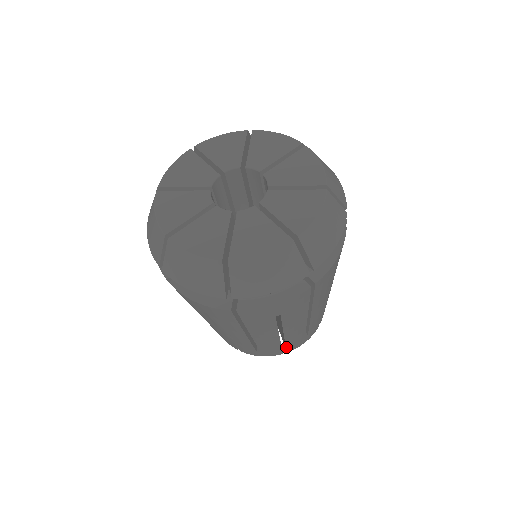
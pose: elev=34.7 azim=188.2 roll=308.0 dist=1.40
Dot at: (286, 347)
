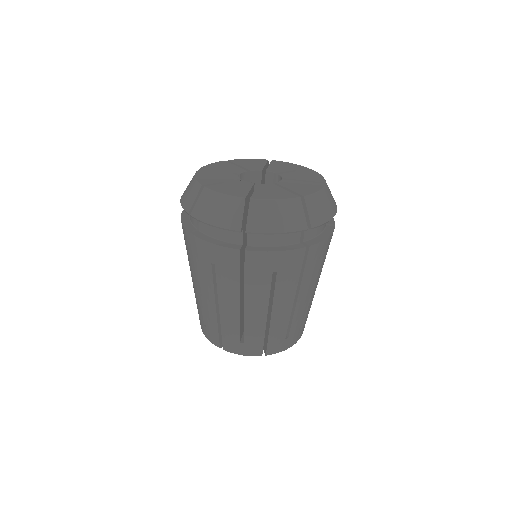
Dot at: (222, 337)
